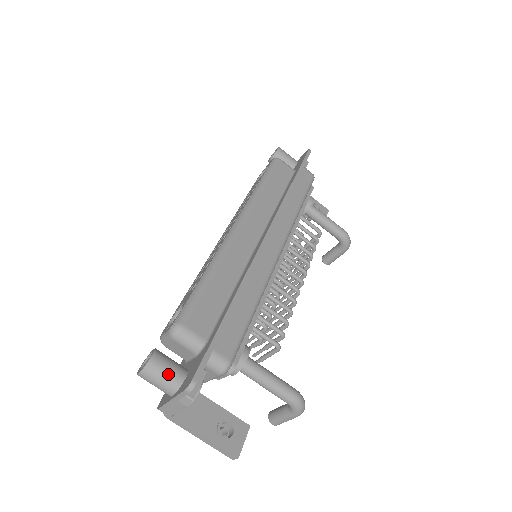
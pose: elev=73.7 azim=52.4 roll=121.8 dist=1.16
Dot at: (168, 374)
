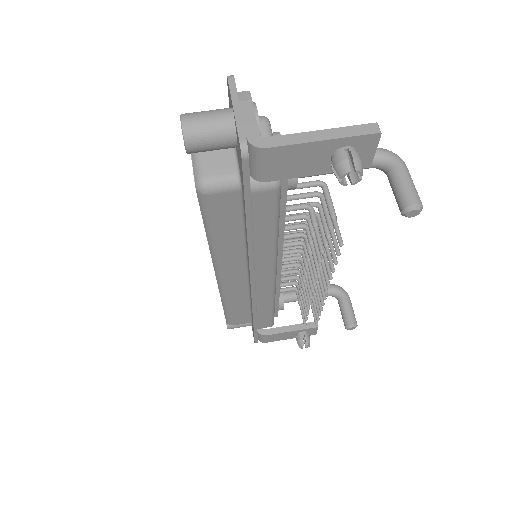
Dot at: occluded
